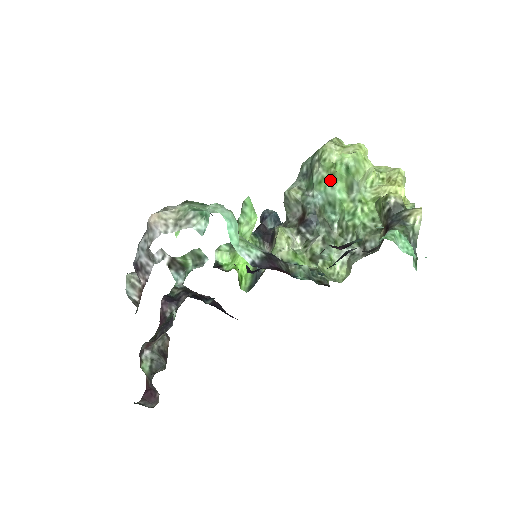
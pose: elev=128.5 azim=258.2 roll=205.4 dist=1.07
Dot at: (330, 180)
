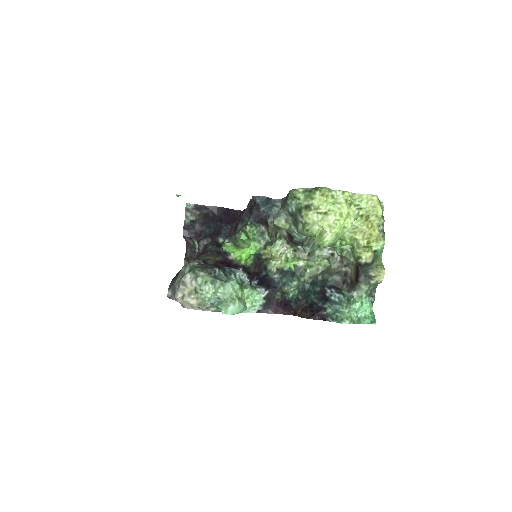
Dot at: occluded
